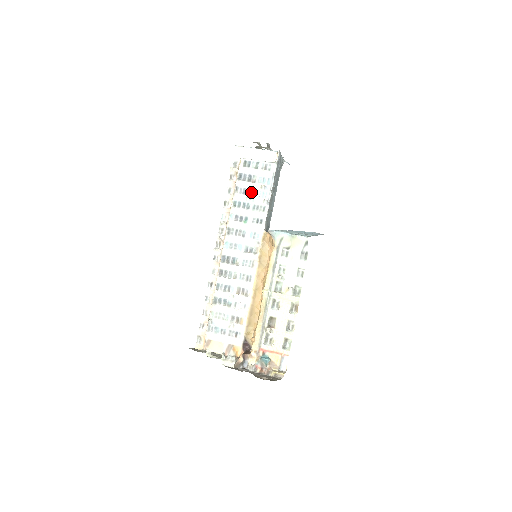
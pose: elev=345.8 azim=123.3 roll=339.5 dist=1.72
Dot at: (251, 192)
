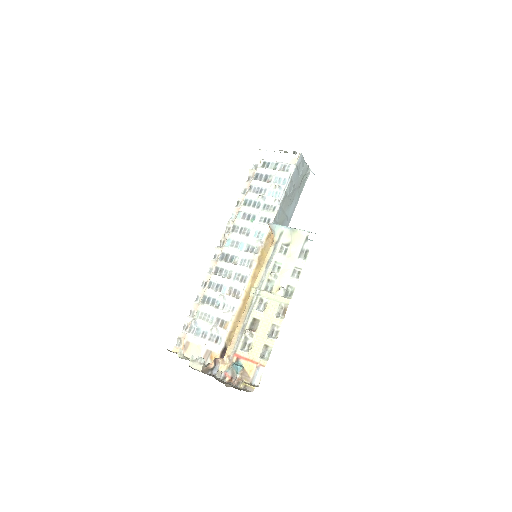
Dot at: (264, 191)
